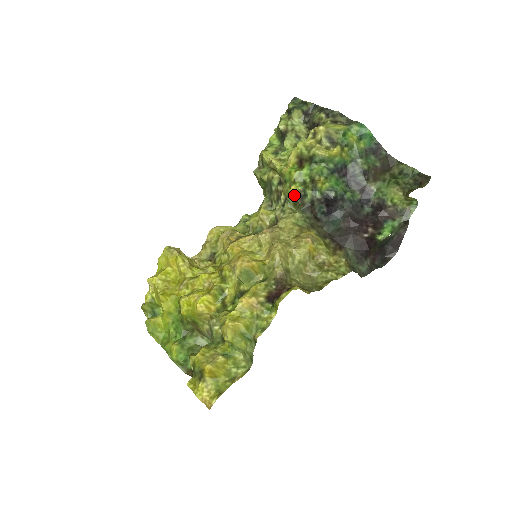
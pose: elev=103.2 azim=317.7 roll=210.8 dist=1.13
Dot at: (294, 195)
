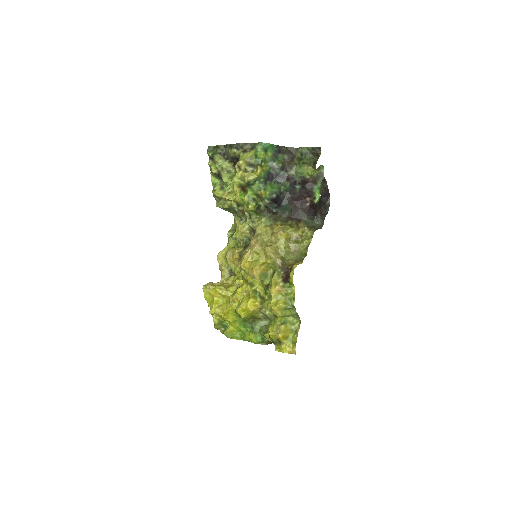
Dot at: (253, 210)
